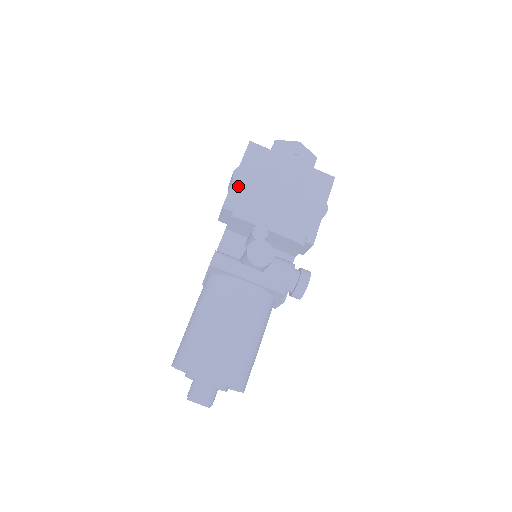
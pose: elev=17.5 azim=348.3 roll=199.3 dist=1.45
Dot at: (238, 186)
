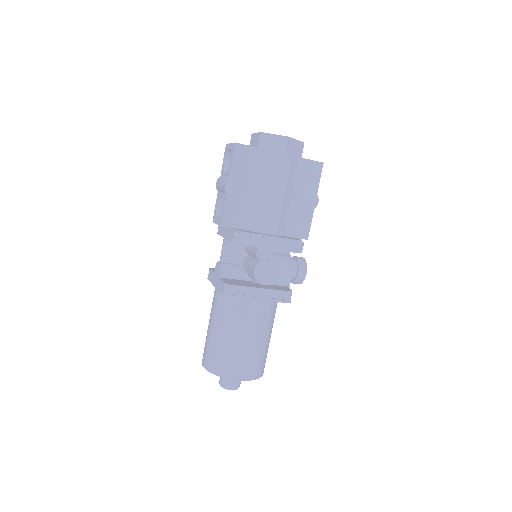
Dot at: (232, 199)
